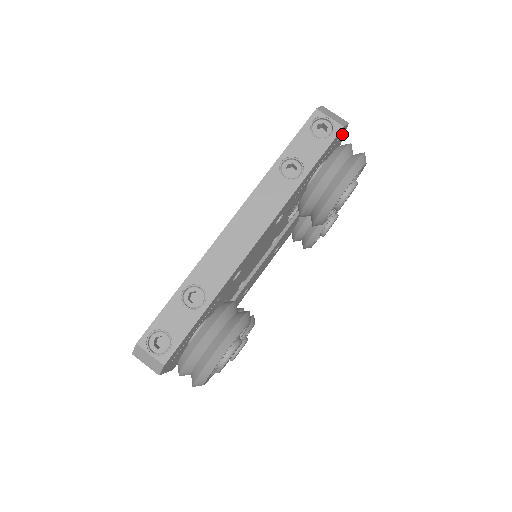
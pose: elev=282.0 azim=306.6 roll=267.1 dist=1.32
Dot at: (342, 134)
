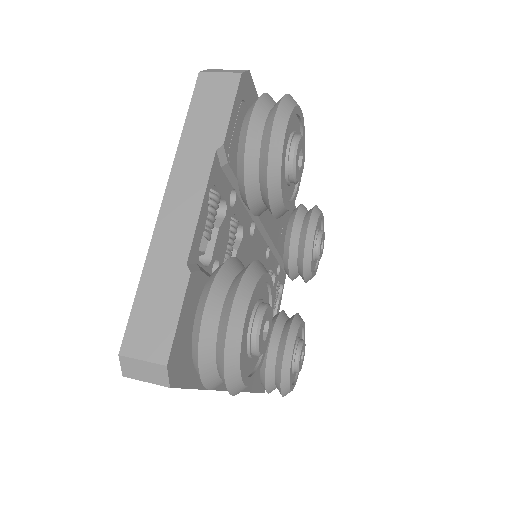
Dot at: occluded
